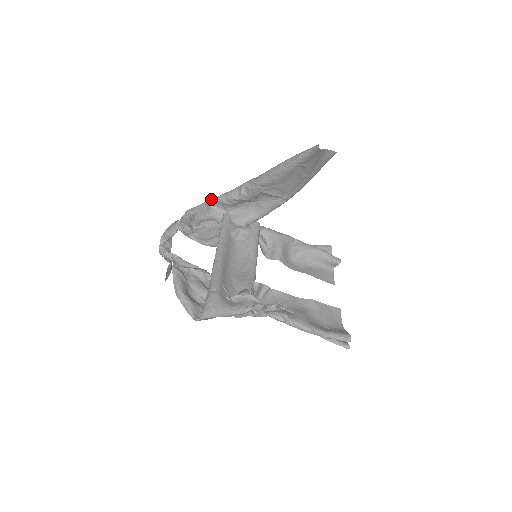
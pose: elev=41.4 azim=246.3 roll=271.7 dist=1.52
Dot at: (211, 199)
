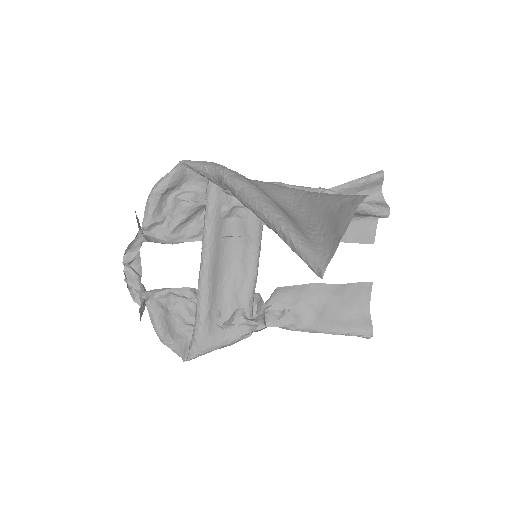
Dot at: (184, 163)
